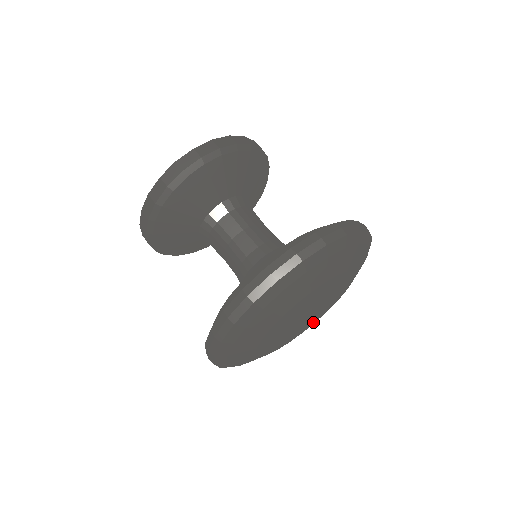
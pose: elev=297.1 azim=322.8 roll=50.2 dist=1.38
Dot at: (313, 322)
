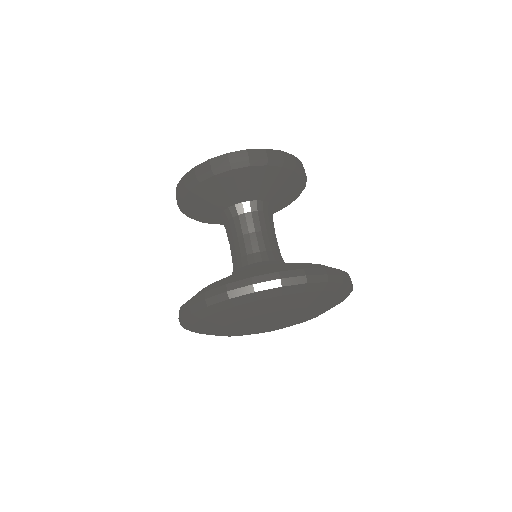
Dot at: (268, 331)
